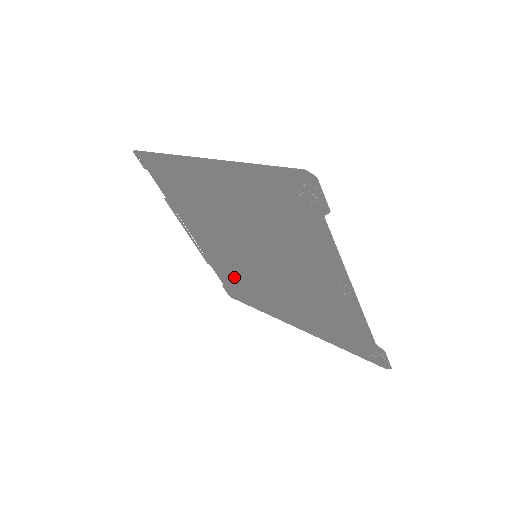
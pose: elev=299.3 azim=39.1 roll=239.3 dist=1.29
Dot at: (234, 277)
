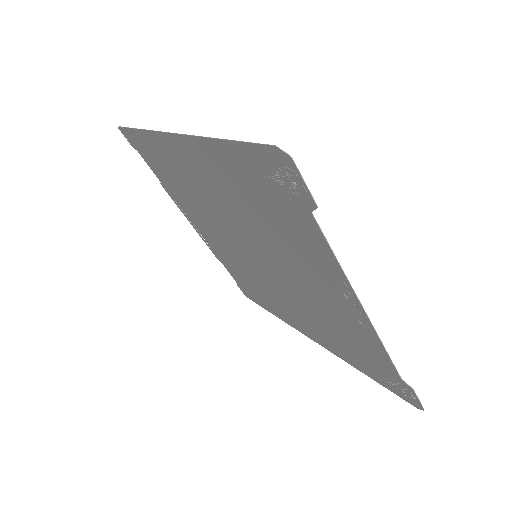
Dot at: (243, 277)
